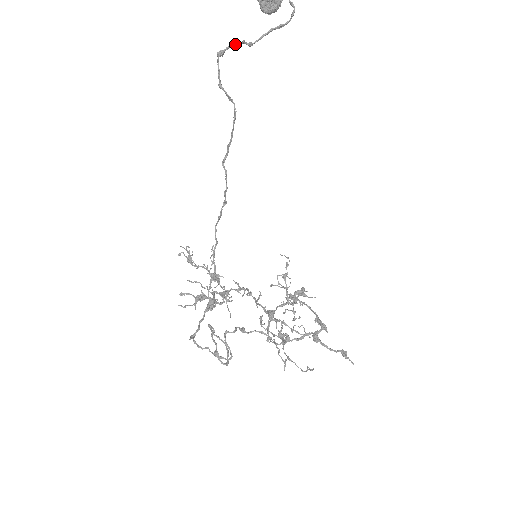
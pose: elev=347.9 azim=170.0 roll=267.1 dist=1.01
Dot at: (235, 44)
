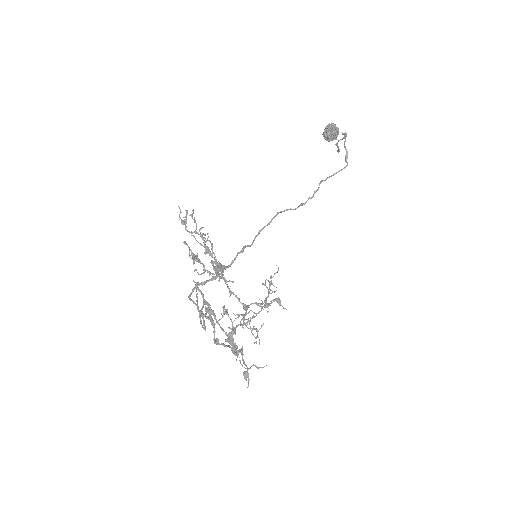
Dot at: occluded
